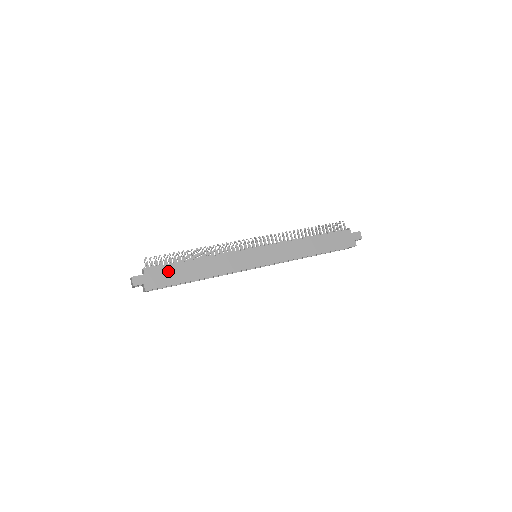
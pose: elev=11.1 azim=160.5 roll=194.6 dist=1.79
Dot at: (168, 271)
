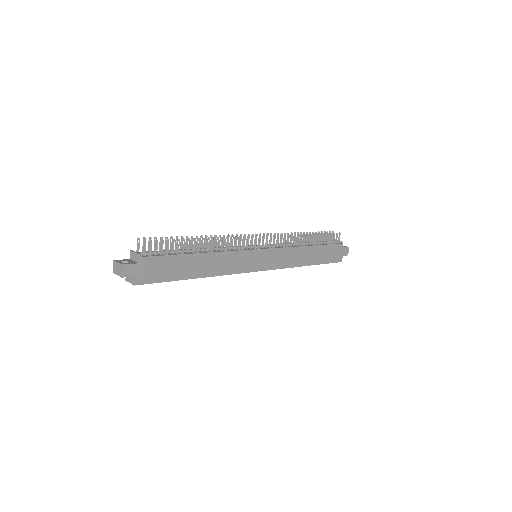
Dot at: (167, 263)
